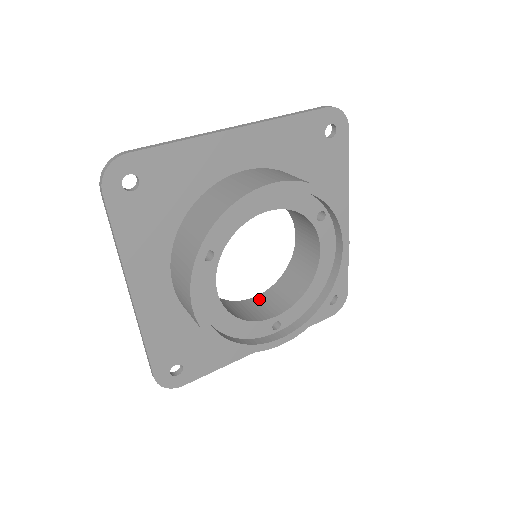
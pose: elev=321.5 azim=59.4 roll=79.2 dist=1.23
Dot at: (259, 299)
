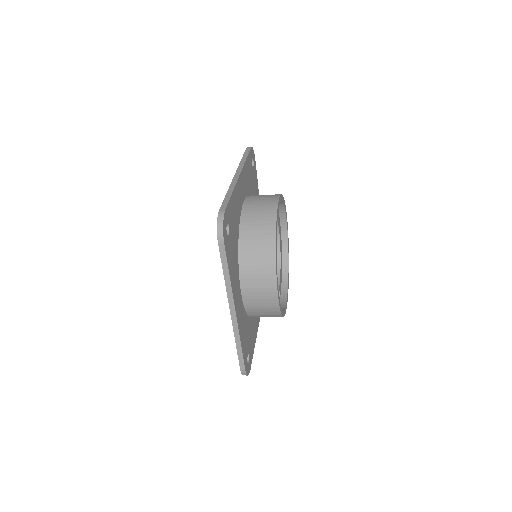
Dot at: occluded
